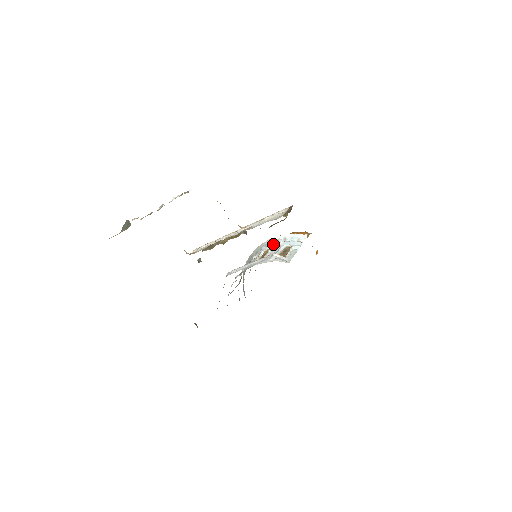
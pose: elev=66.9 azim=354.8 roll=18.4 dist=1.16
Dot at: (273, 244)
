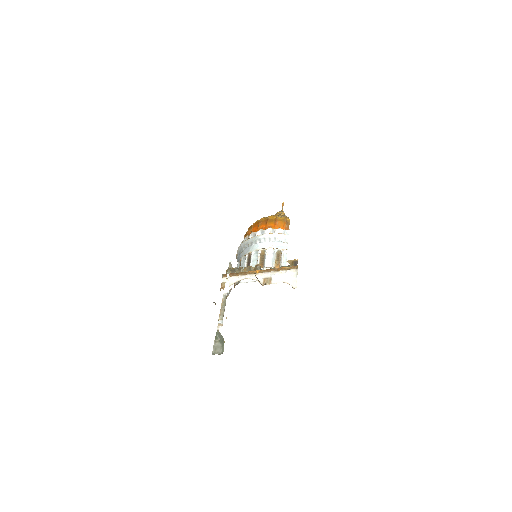
Dot at: (266, 242)
